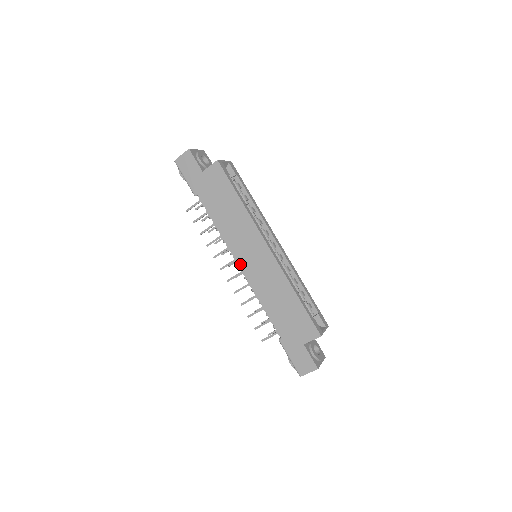
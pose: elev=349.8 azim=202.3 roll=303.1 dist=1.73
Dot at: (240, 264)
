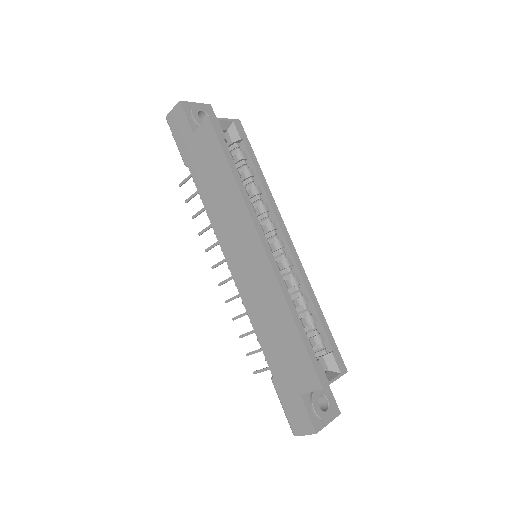
Dot at: (230, 265)
